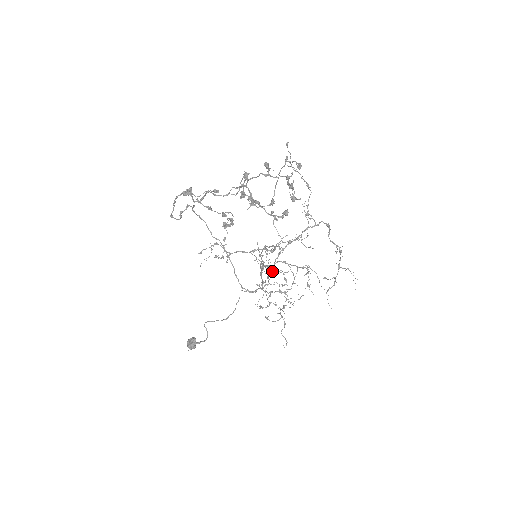
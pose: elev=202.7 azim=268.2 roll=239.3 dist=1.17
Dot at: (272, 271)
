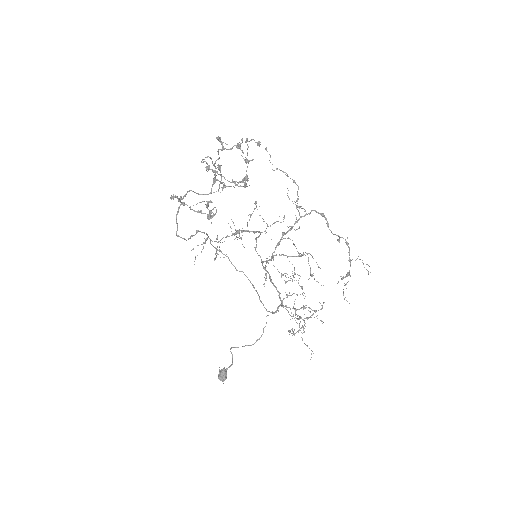
Dot at: (268, 262)
